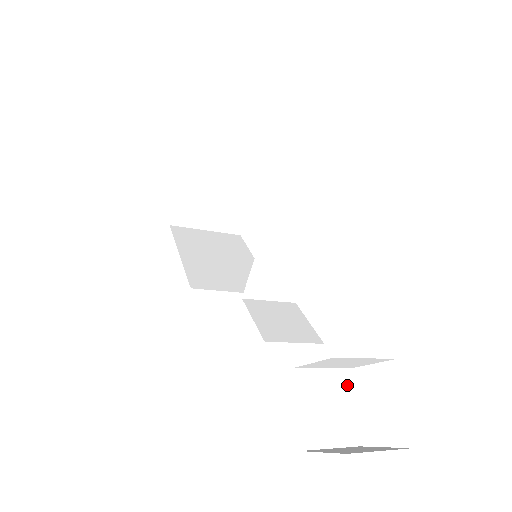
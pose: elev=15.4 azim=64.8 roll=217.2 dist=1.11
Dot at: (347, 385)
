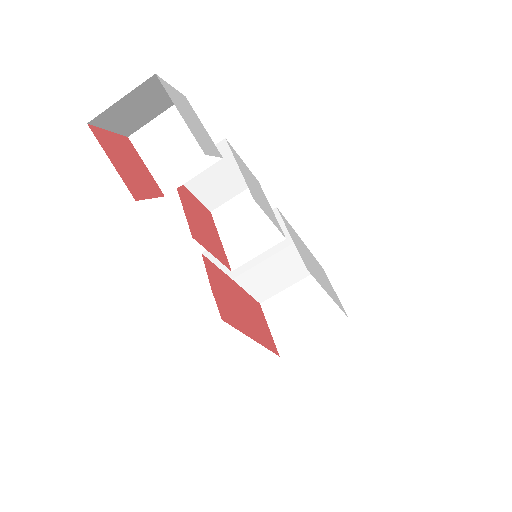
Dot at: occluded
